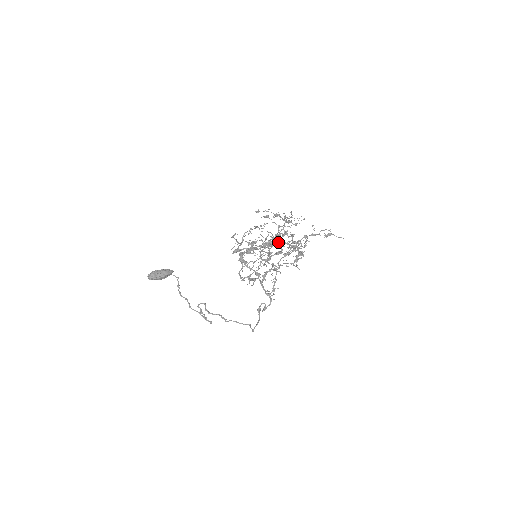
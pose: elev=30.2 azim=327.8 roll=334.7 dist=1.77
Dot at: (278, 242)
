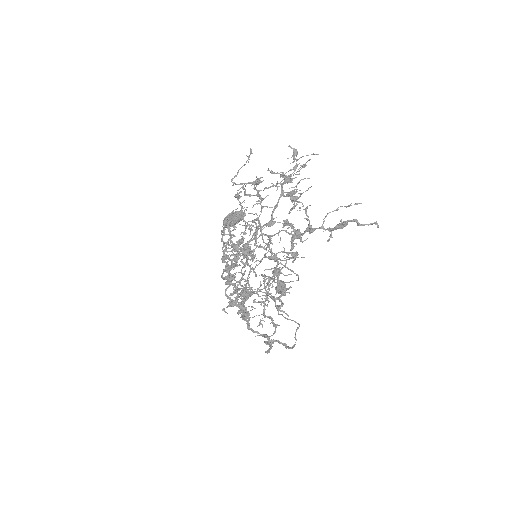
Dot at: (270, 238)
